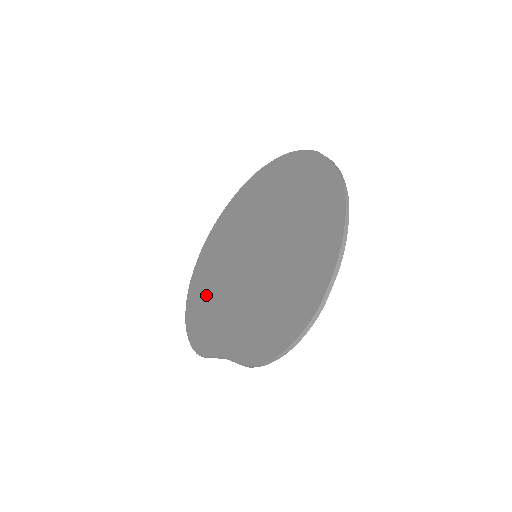
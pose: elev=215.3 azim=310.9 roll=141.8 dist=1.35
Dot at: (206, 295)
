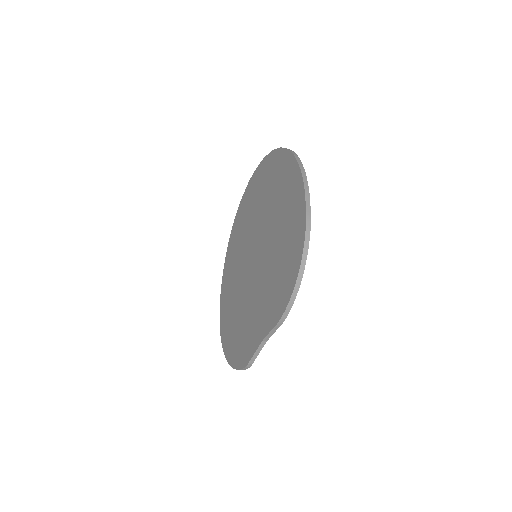
Dot at: (234, 324)
